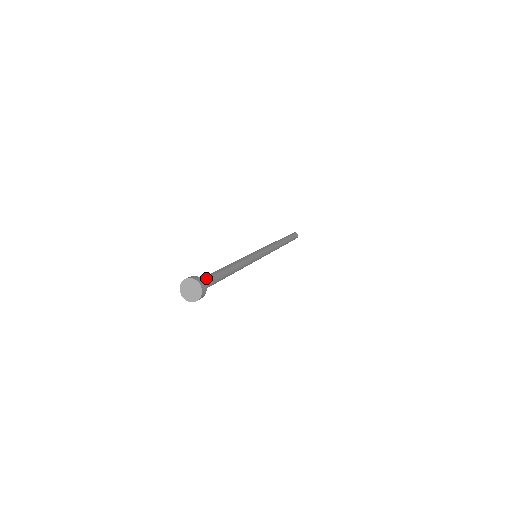
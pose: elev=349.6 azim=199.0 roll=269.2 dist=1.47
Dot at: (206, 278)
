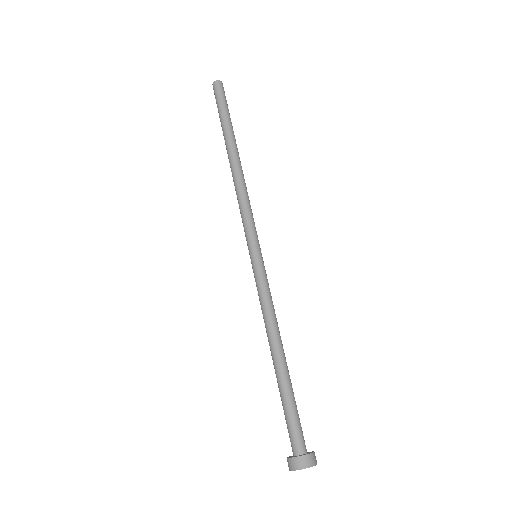
Dot at: (298, 430)
